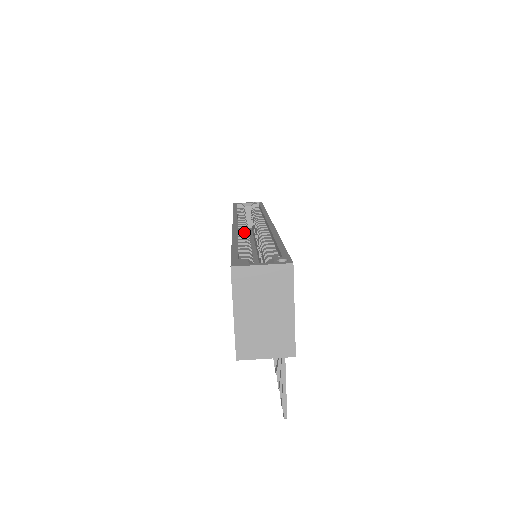
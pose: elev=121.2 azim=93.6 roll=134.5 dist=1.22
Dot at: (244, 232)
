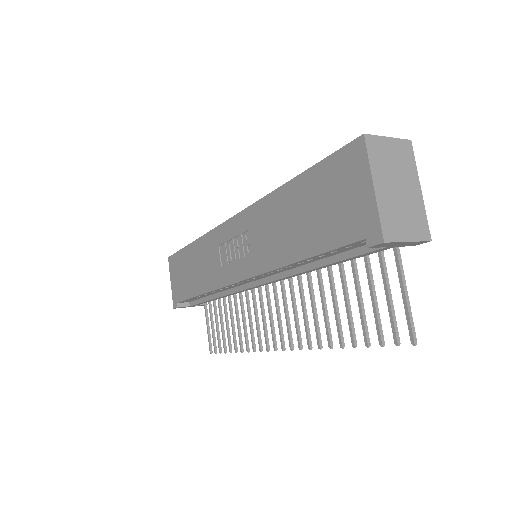
Dot at: occluded
